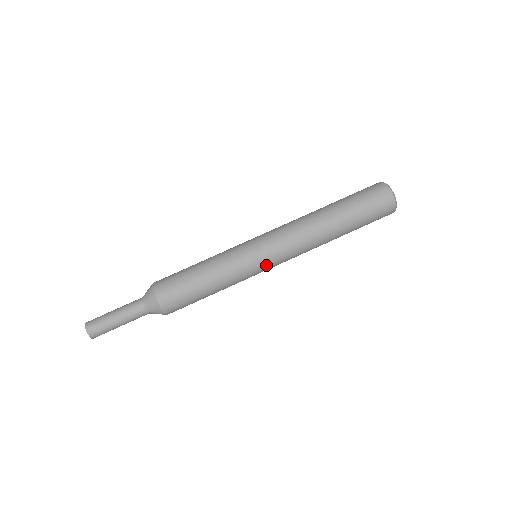
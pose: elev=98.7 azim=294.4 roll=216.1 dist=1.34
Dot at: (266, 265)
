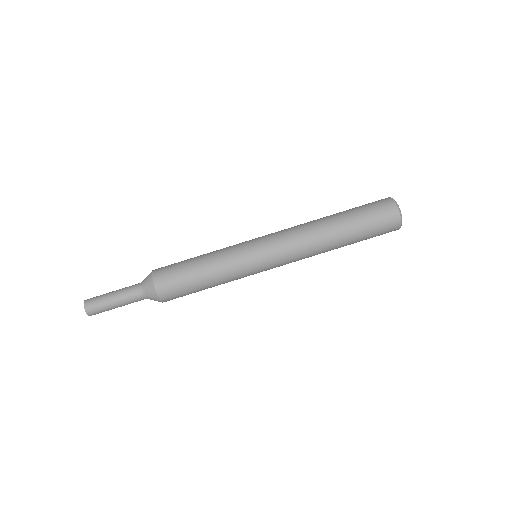
Dot at: (262, 258)
